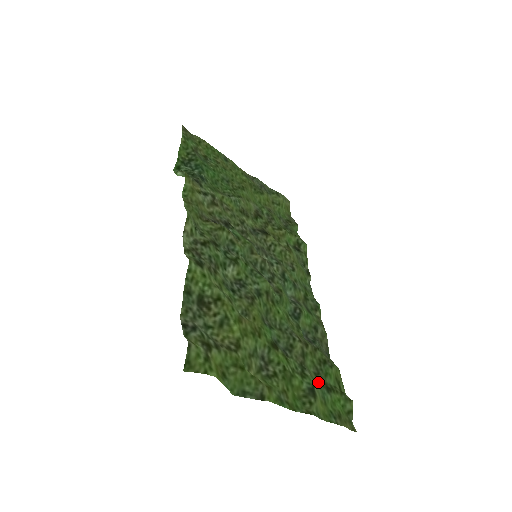
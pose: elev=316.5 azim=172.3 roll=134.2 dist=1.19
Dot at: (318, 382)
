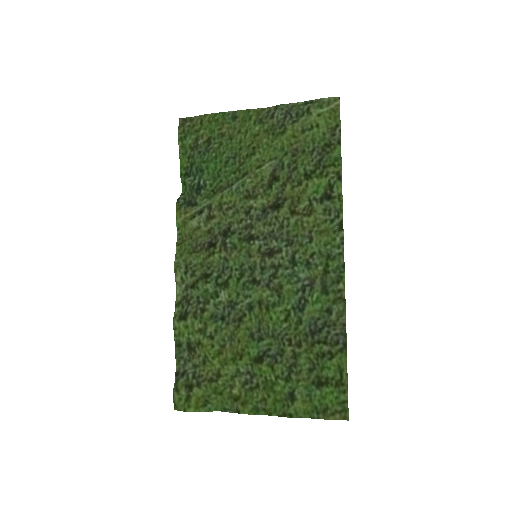
Dot at: (307, 380)
